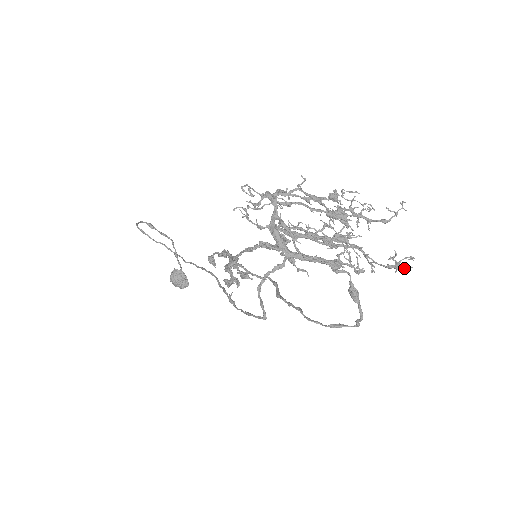
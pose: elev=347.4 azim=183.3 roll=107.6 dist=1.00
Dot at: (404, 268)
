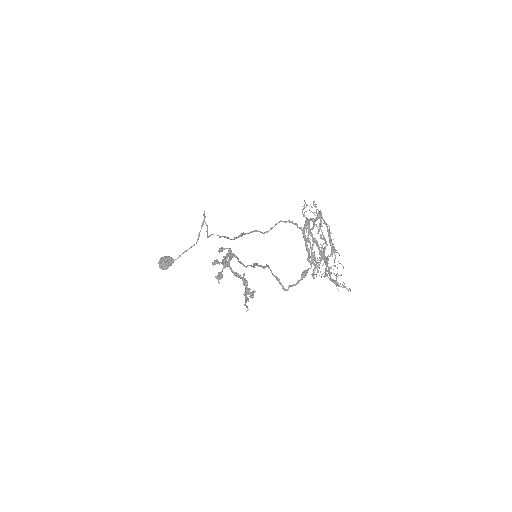
Dot at: (336, 285)
